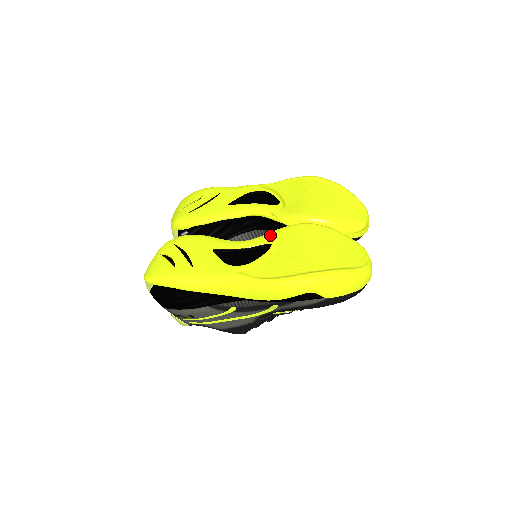
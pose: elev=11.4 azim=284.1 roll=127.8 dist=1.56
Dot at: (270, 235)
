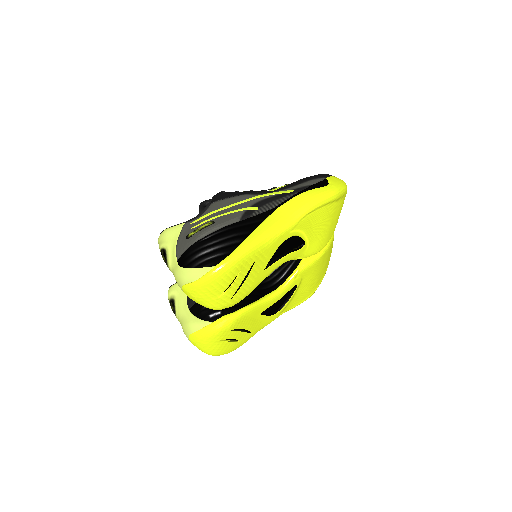
Dot at: (297, 279)
